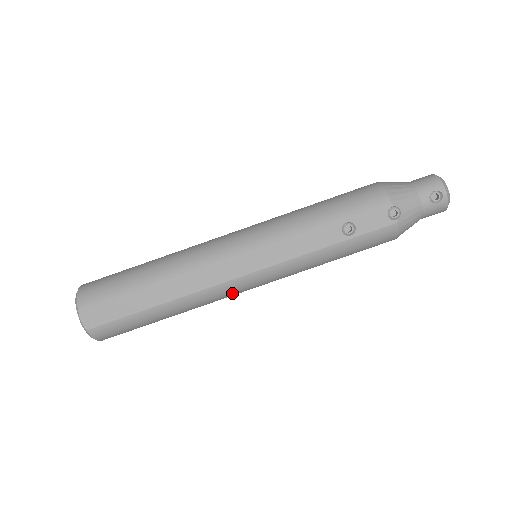
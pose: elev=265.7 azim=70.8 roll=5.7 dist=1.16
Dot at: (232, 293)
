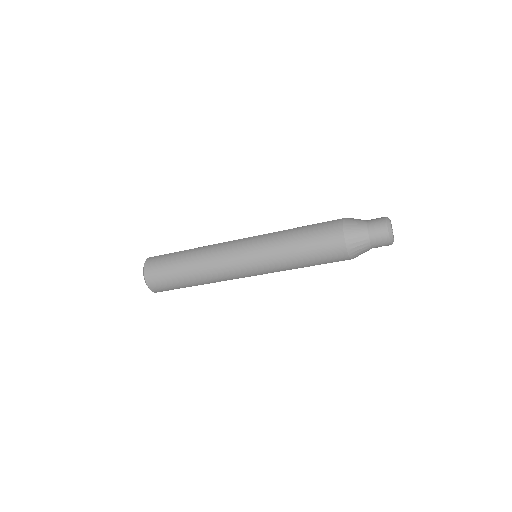
Dot at: occluded
